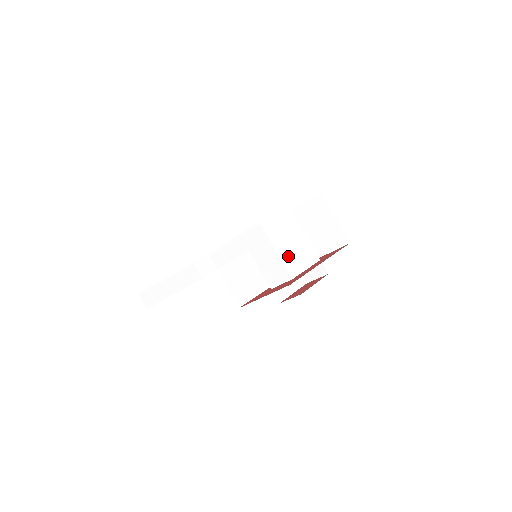
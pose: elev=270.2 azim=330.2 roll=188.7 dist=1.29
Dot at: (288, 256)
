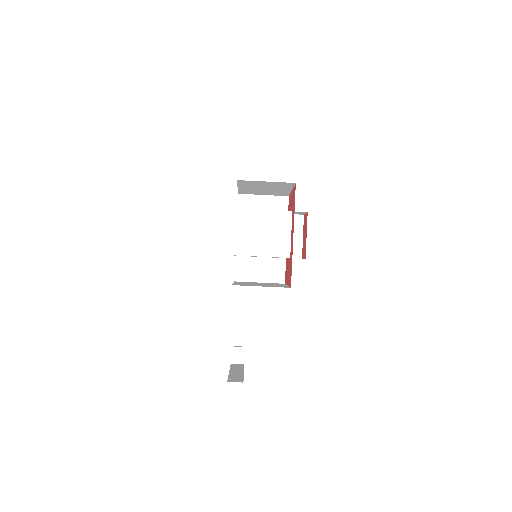
Dot at: (271, 247)
